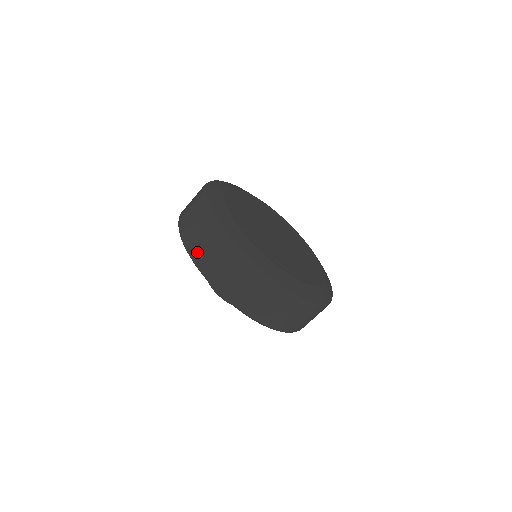
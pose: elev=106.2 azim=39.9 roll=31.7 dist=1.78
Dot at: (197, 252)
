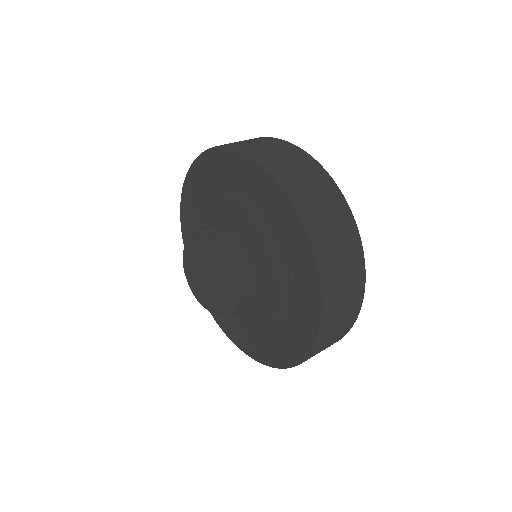
Dot at: (242, 144)
